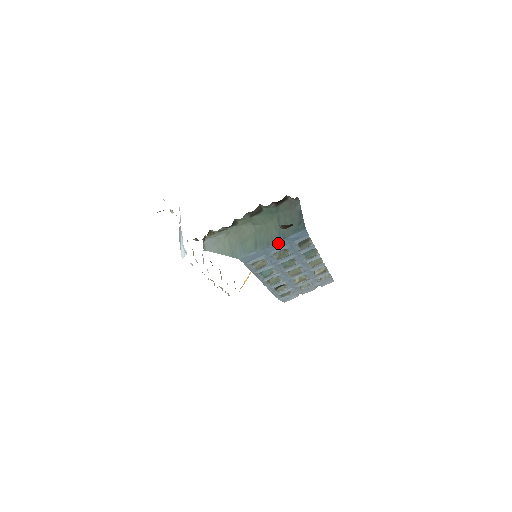
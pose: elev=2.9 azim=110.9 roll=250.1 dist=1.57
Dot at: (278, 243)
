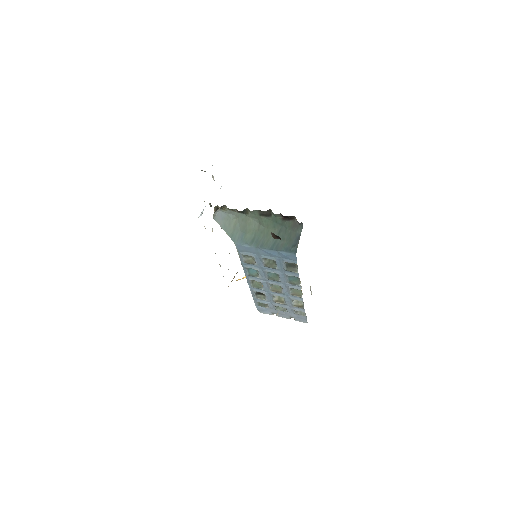
Dot at: (270, 251)
